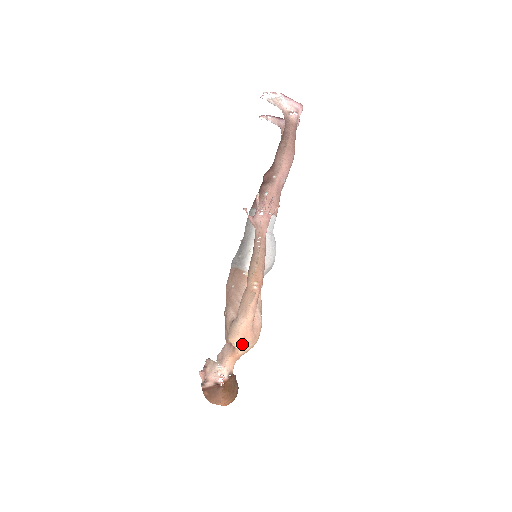
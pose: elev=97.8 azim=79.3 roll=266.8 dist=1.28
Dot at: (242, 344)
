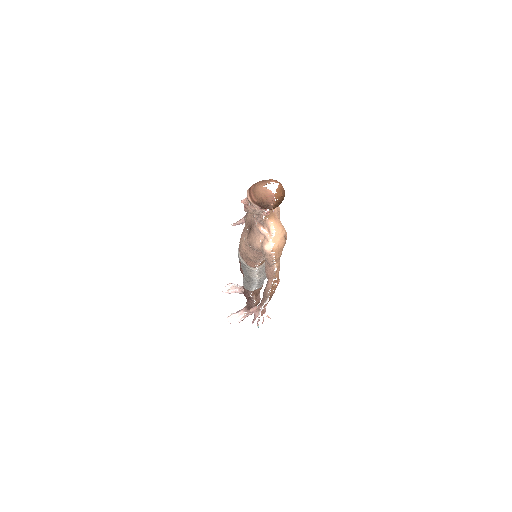
Dot at: occluded
